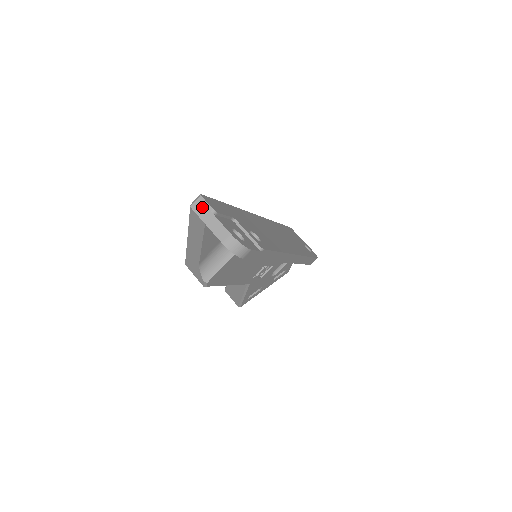
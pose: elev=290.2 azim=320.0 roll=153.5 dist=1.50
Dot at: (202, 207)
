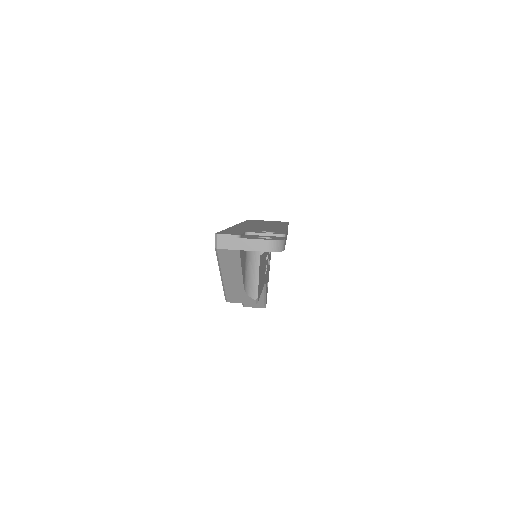
Dot at: (226, 241)
